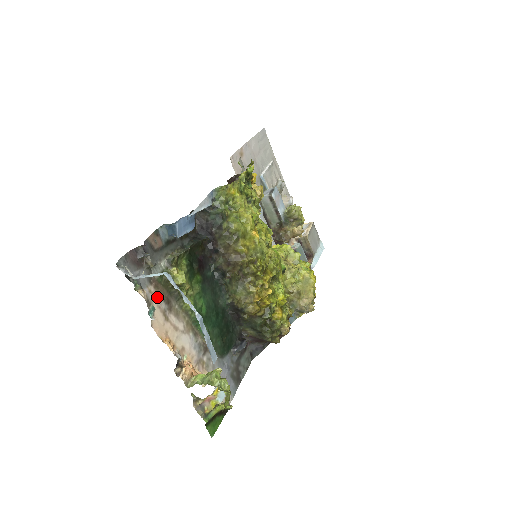
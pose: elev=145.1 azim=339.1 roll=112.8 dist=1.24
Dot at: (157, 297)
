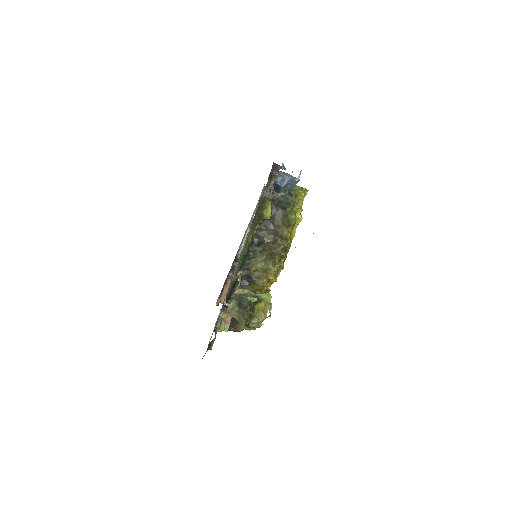
Dot at: (256, 210)
